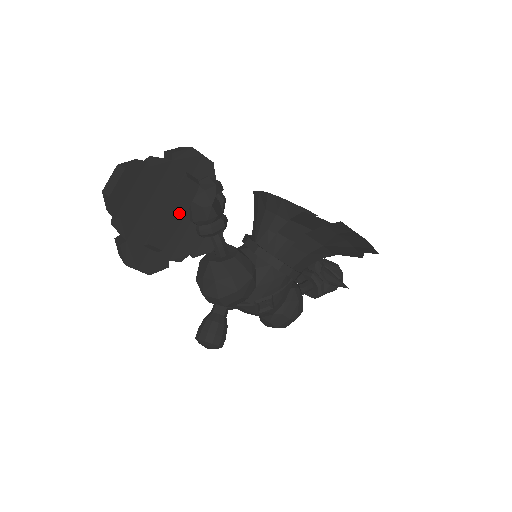
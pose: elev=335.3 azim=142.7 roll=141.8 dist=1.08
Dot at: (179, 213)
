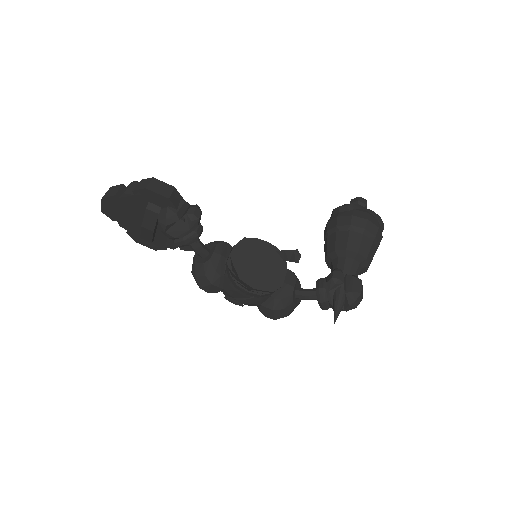
Dot at: (148, 228)
